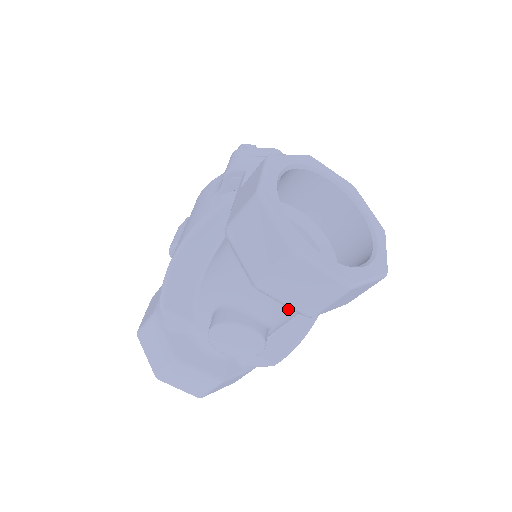
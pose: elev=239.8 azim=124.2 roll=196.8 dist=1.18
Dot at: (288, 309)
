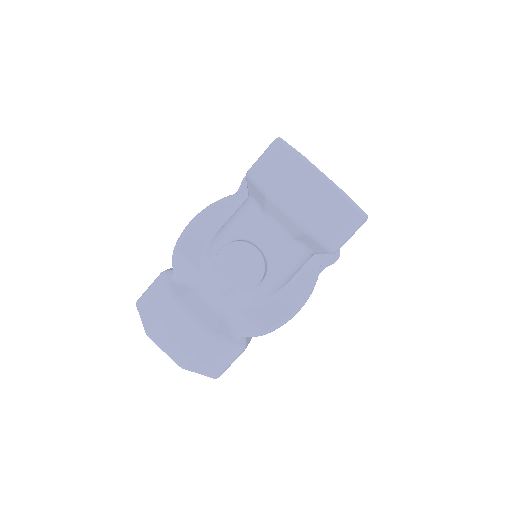
Dot at: (287, 242)
